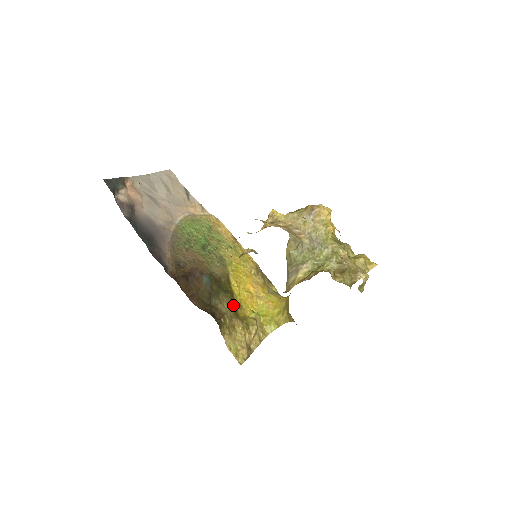
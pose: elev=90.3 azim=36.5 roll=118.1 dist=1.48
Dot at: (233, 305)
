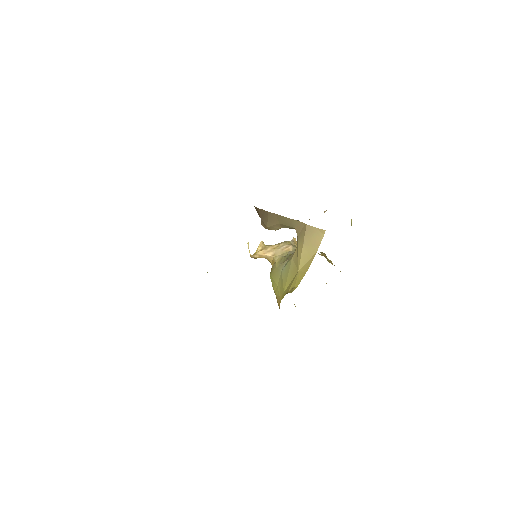
Dot at: occluded
